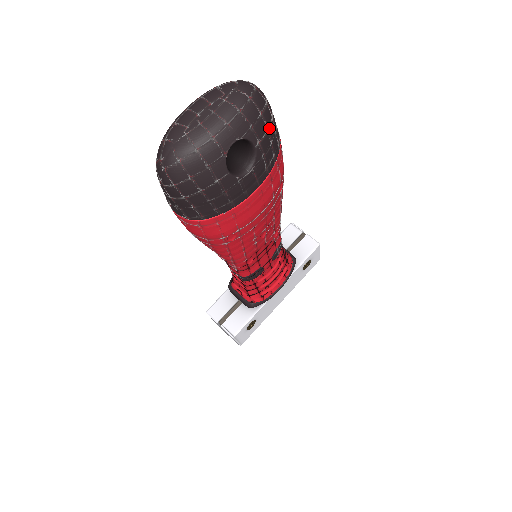
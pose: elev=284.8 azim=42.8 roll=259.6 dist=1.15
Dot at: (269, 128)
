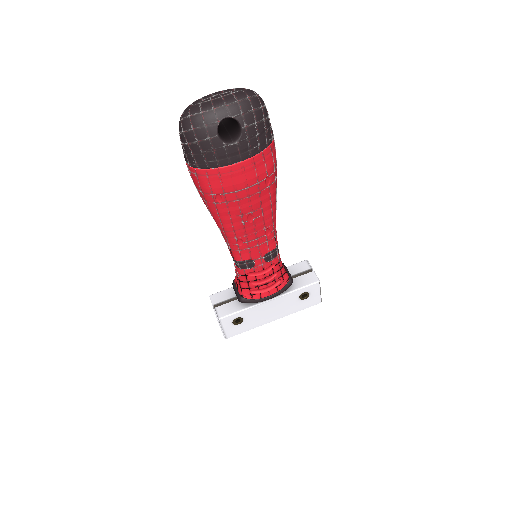
Dot at: (258, 123)
